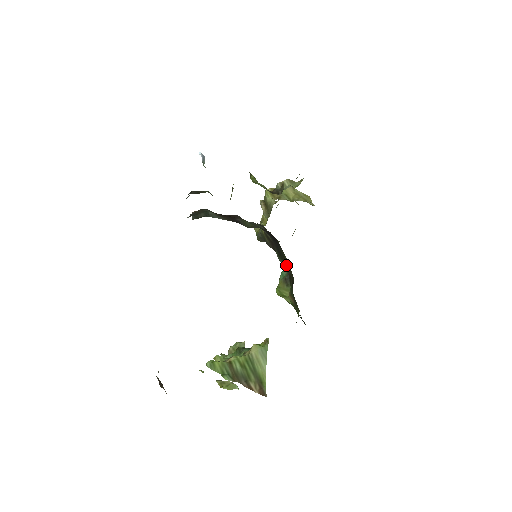
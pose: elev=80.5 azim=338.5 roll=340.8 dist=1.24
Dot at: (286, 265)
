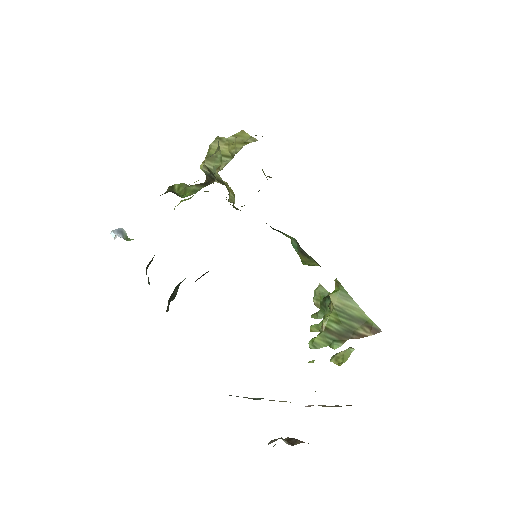
Dot at: occluded
